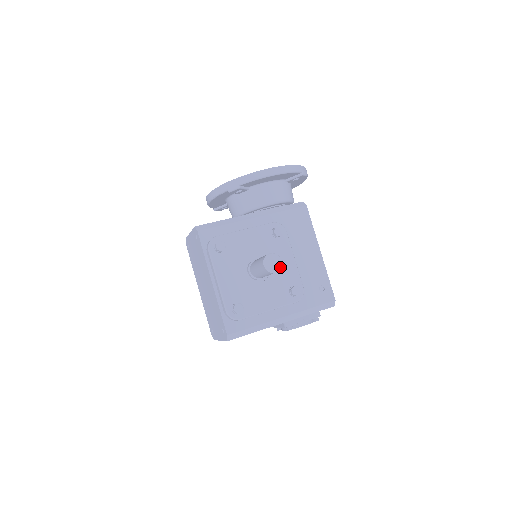
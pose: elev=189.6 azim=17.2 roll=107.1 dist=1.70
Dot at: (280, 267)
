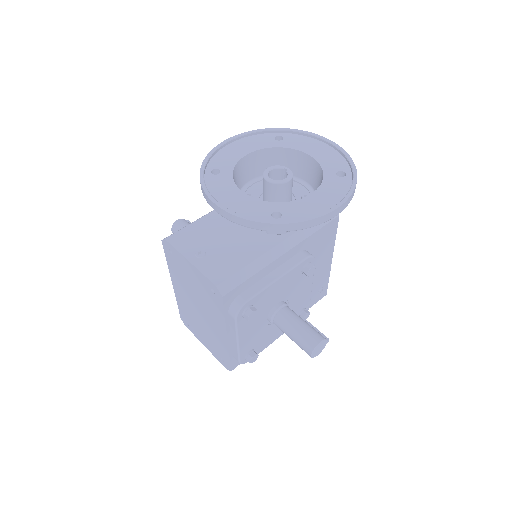
Dot at: occluded
